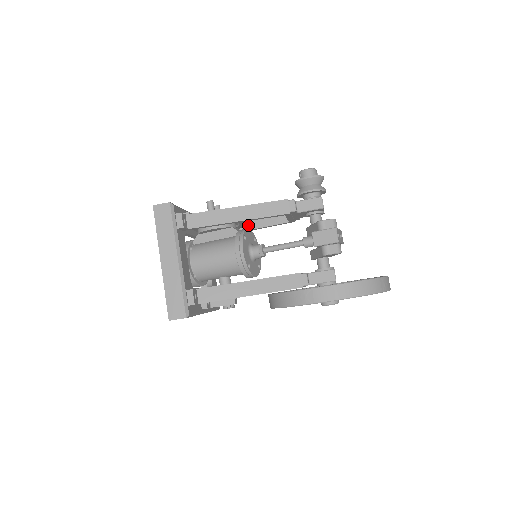
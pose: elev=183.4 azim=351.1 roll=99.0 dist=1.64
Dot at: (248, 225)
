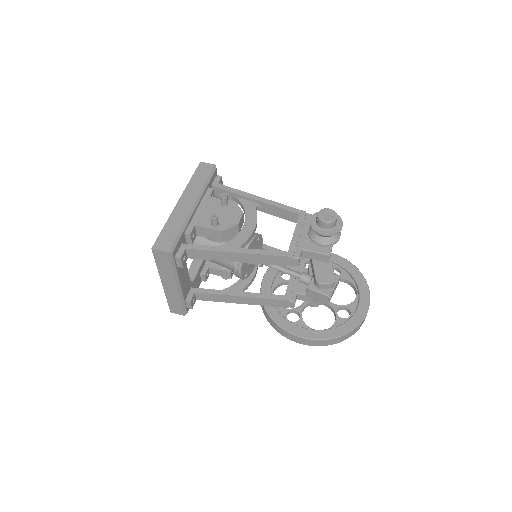
Dot at: occluded
